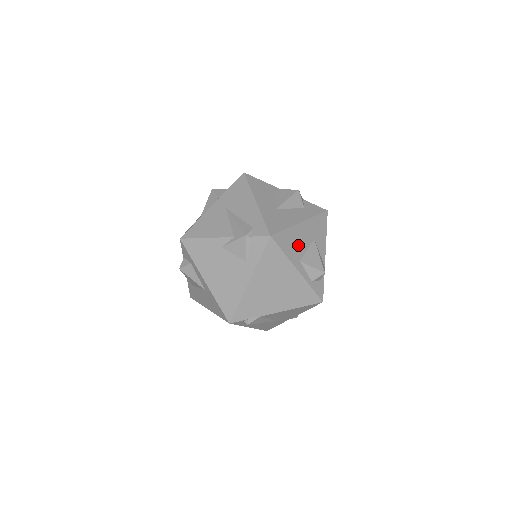
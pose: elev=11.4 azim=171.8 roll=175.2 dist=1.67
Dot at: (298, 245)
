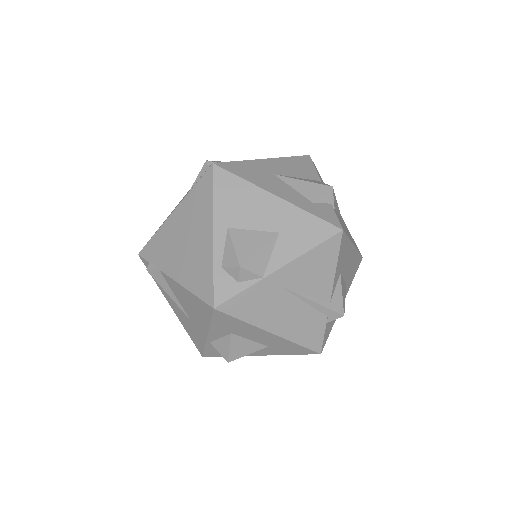
Dot at: (244, 211)
